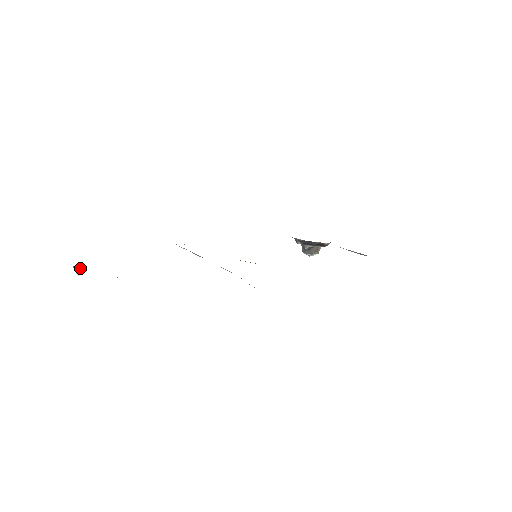
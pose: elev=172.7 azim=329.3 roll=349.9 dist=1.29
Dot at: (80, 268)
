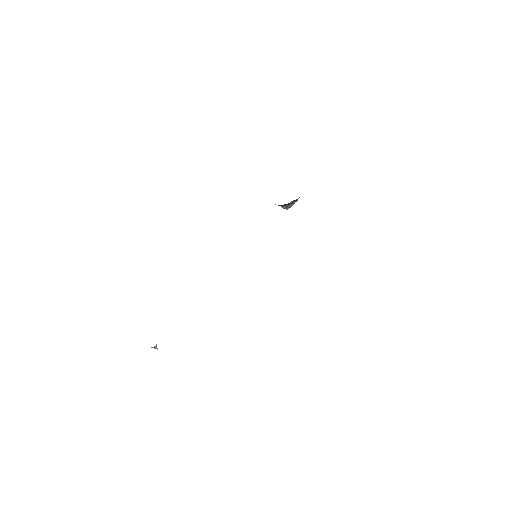
Dot at: (156, 346)
